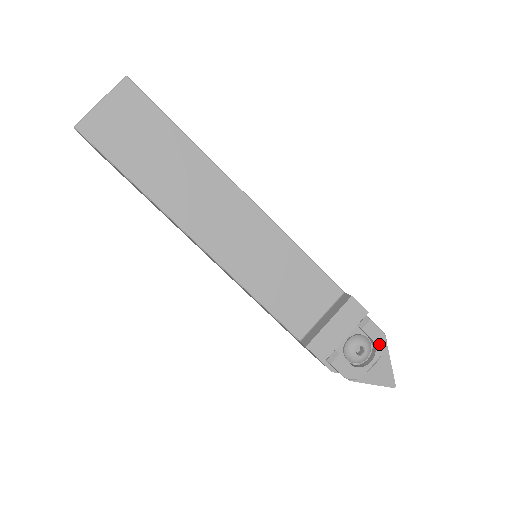
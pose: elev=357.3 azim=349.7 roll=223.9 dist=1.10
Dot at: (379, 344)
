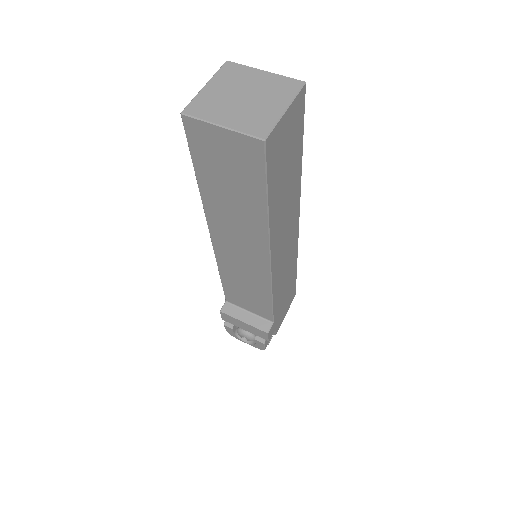
Dot at: (258, 346)
